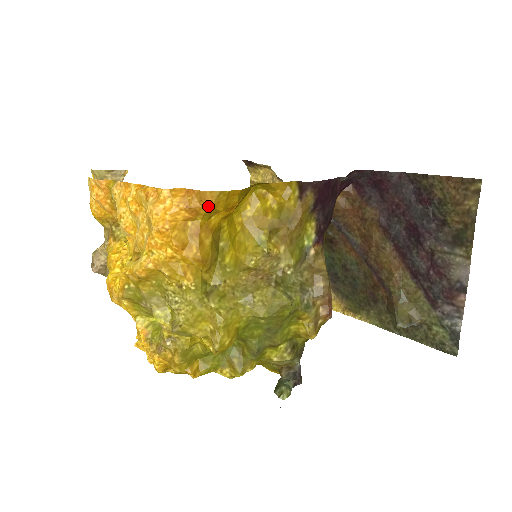
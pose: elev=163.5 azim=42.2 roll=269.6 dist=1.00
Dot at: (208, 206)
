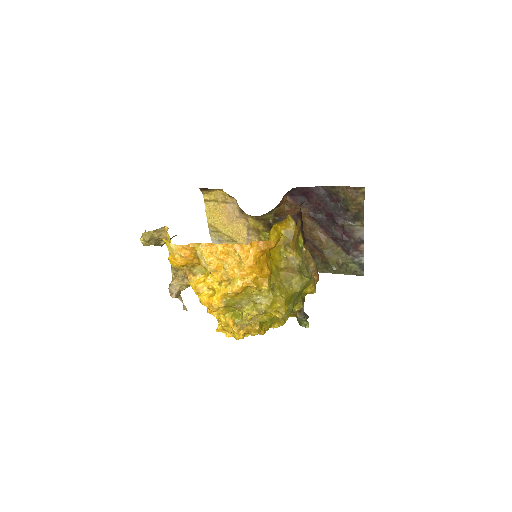
Dot at: (272, 247)
